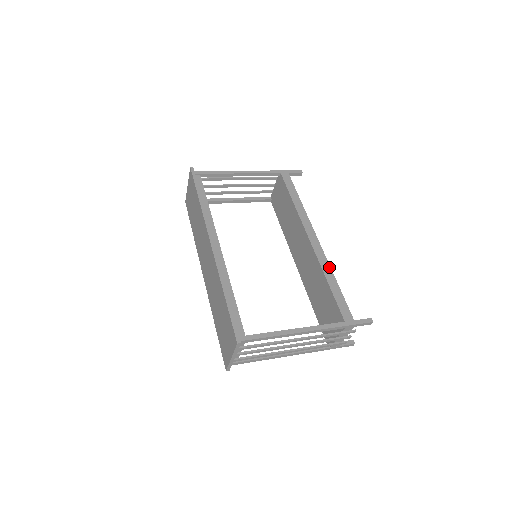
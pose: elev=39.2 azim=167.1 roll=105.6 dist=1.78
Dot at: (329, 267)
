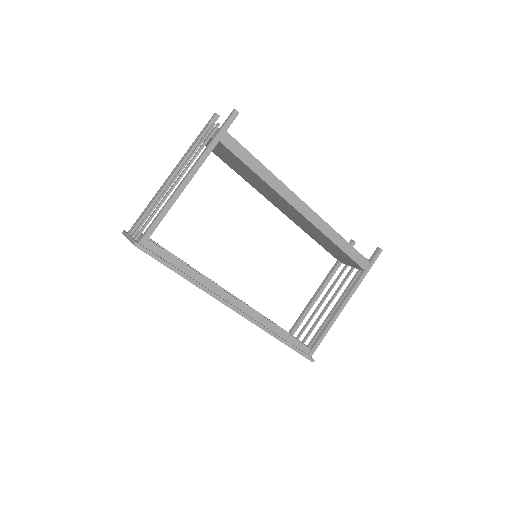
Dot at: (332, 230)
